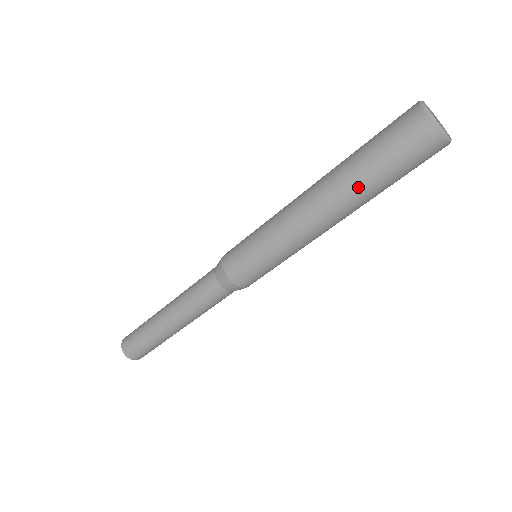
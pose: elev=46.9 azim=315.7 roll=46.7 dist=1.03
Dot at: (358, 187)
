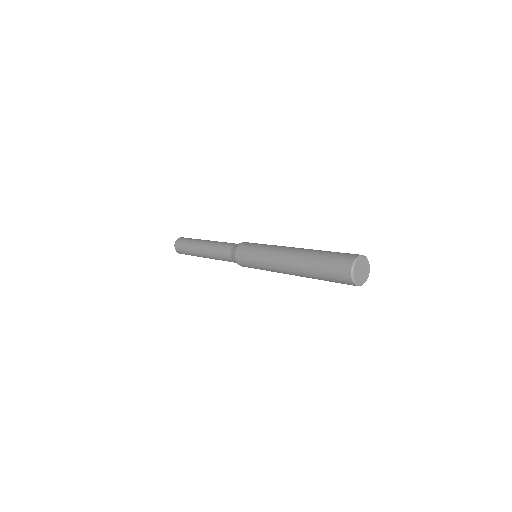
Dot at: occluded
